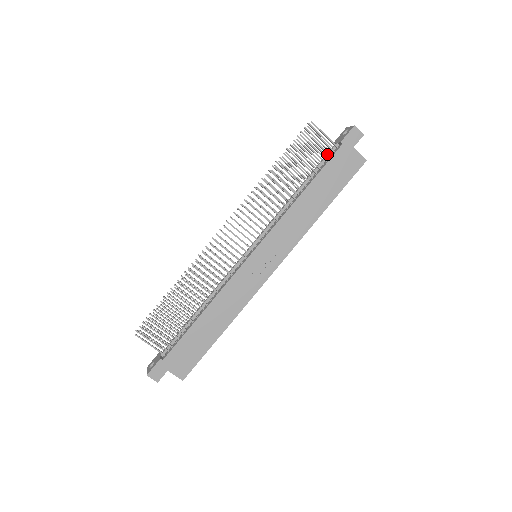
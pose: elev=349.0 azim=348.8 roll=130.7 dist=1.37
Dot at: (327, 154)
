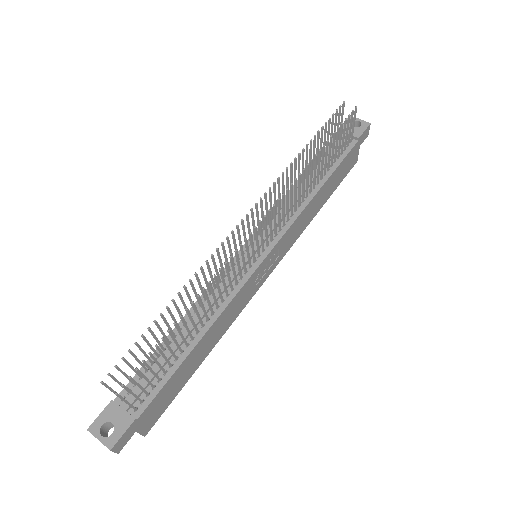
Dot at: occluded
